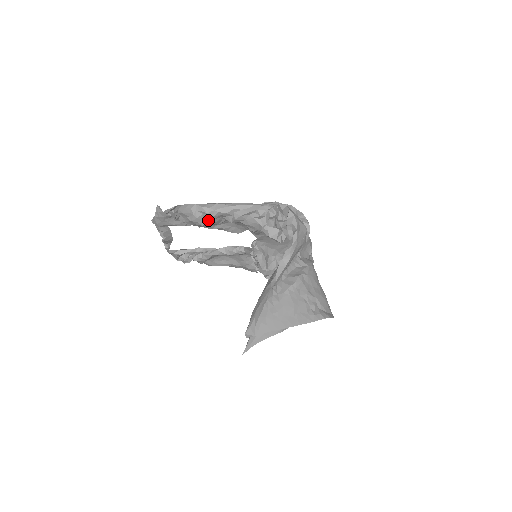
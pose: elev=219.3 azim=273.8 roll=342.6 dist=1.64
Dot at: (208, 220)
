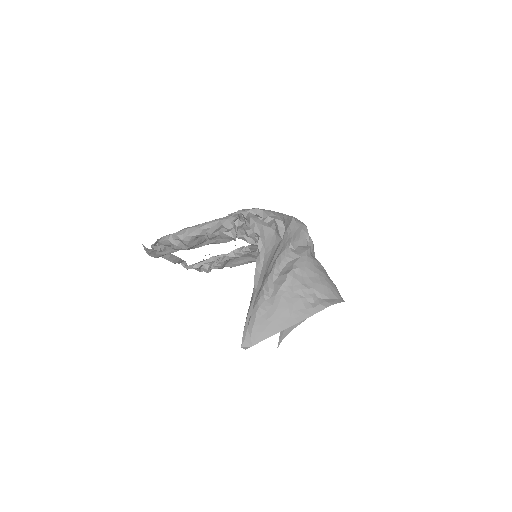
Dot at: (187, 245)
